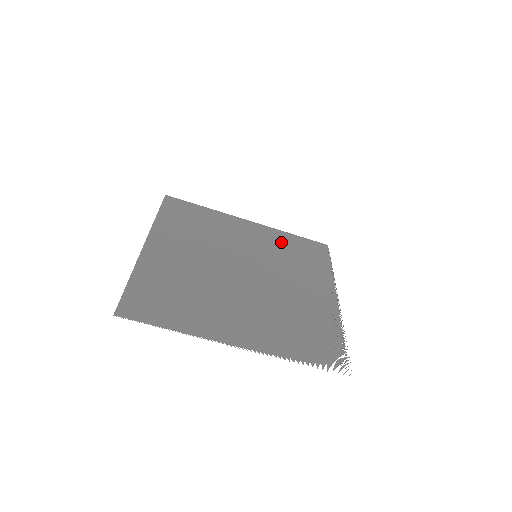
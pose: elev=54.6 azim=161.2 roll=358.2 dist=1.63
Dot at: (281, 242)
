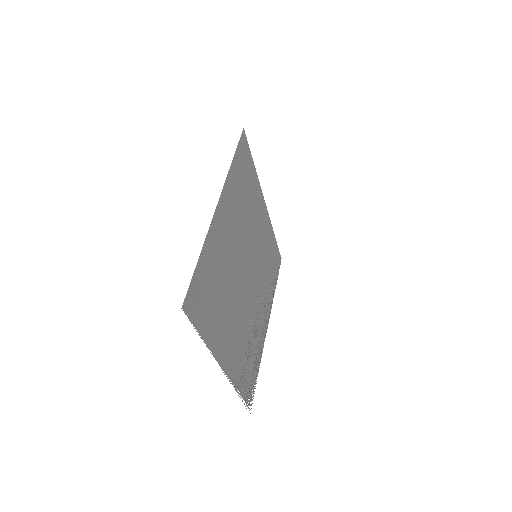
Dot at: (269, 243)
